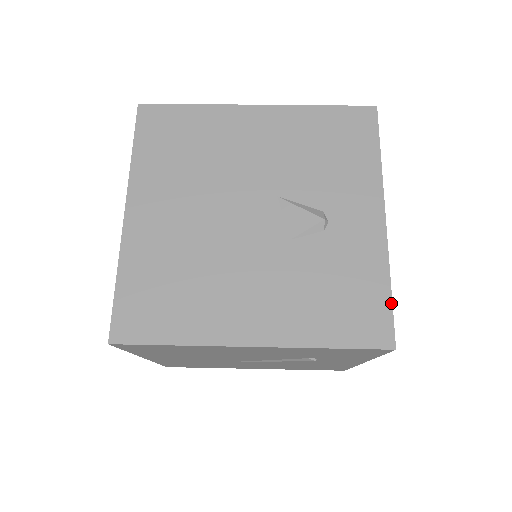
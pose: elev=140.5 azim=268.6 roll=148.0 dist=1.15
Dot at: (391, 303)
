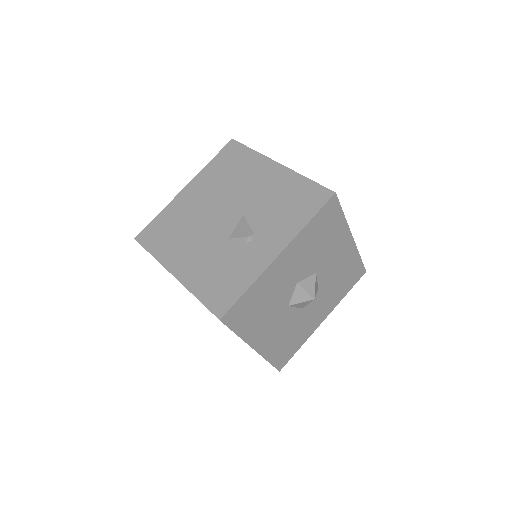
Dot at: (239, 298)
